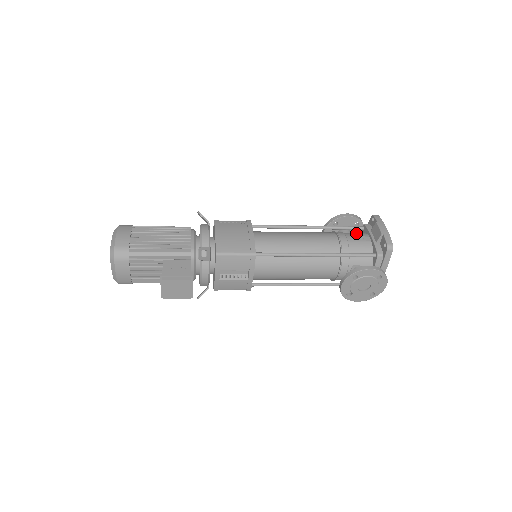
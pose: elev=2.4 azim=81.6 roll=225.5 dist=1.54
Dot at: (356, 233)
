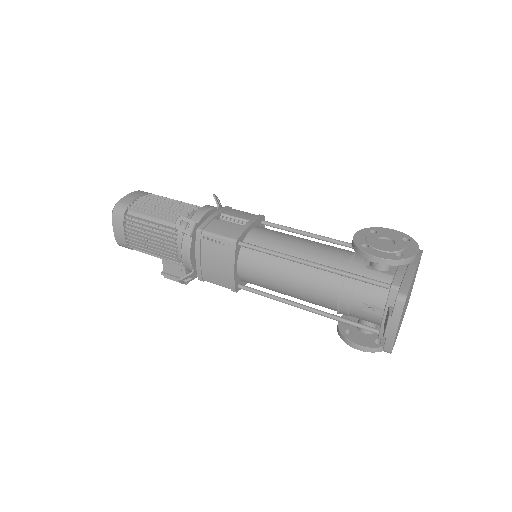
Dot at: (372, 294)
